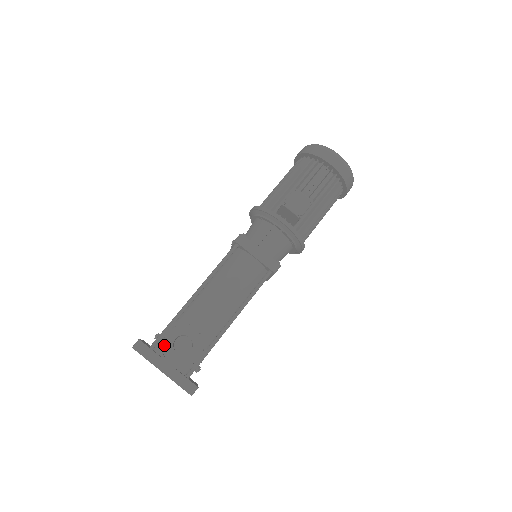
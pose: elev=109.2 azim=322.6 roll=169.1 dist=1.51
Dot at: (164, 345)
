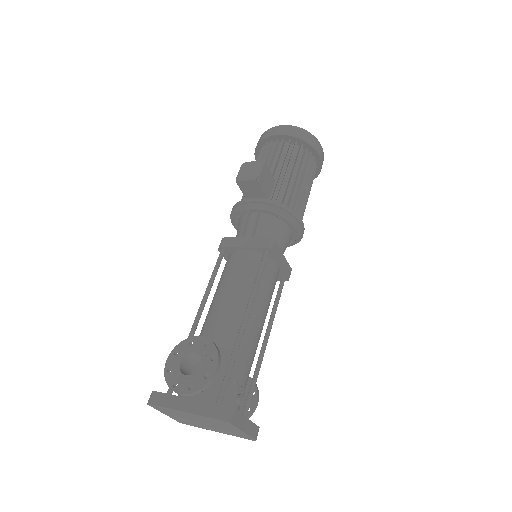
Dot at: (170, 375)
